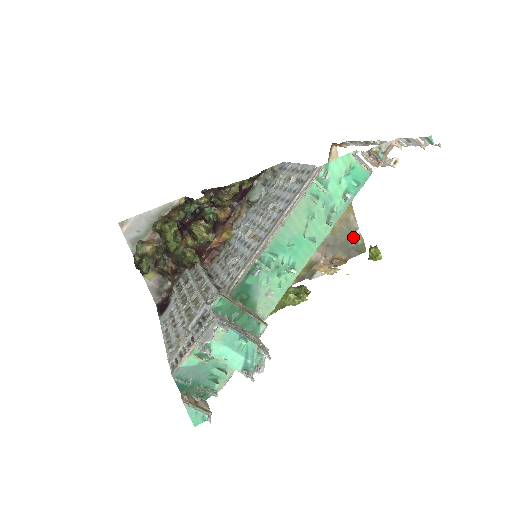
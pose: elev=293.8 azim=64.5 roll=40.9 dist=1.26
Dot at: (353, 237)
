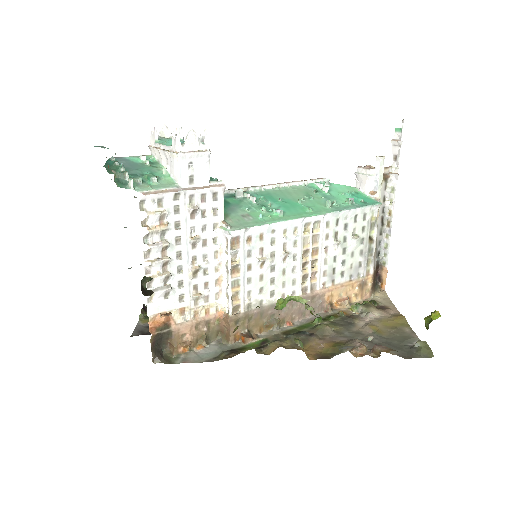
Dot at: (411, 345)
